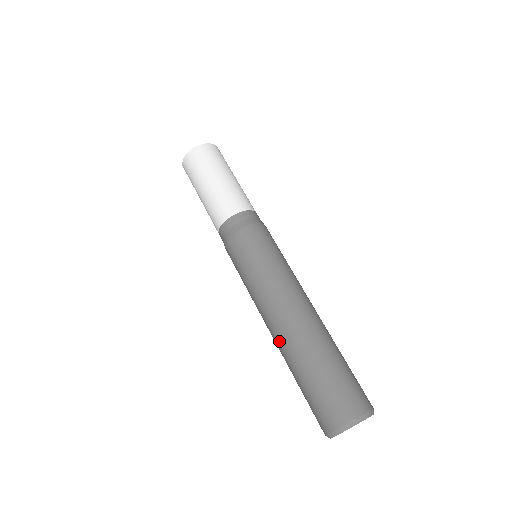
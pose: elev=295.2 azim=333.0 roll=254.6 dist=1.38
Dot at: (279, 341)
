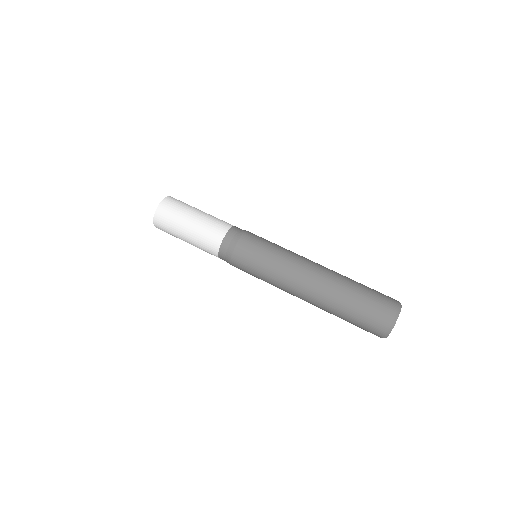
Dot at: (313, 304)
